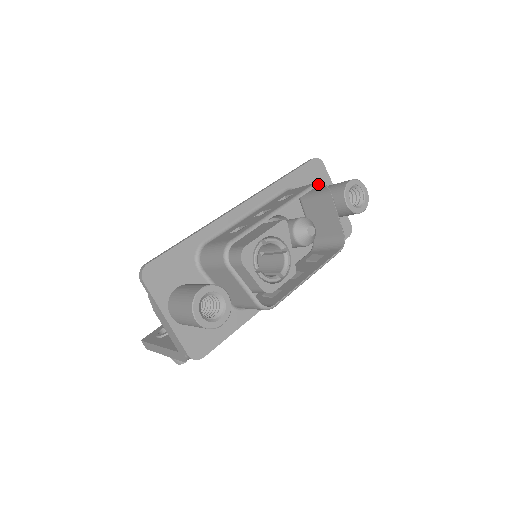
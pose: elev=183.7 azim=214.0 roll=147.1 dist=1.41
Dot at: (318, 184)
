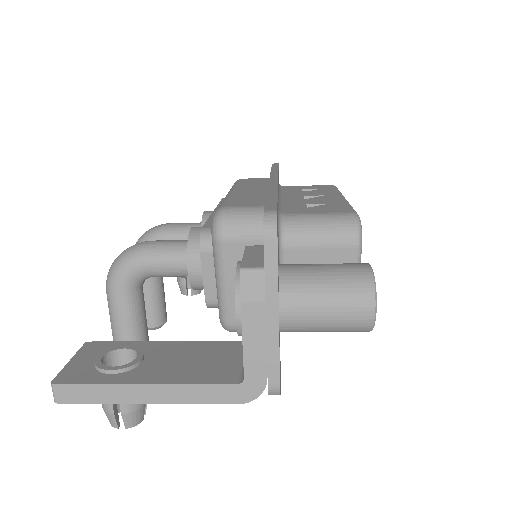
Dot at: occluded
